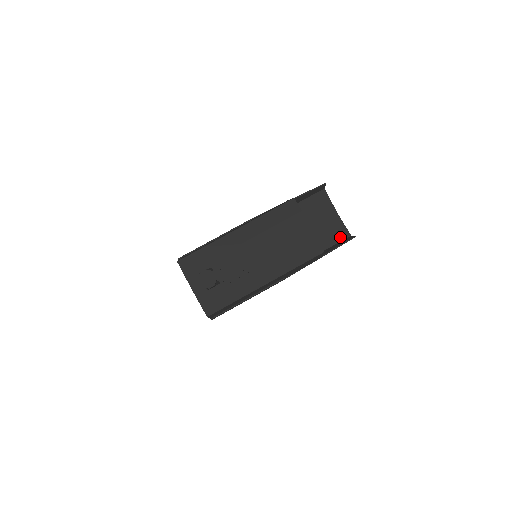
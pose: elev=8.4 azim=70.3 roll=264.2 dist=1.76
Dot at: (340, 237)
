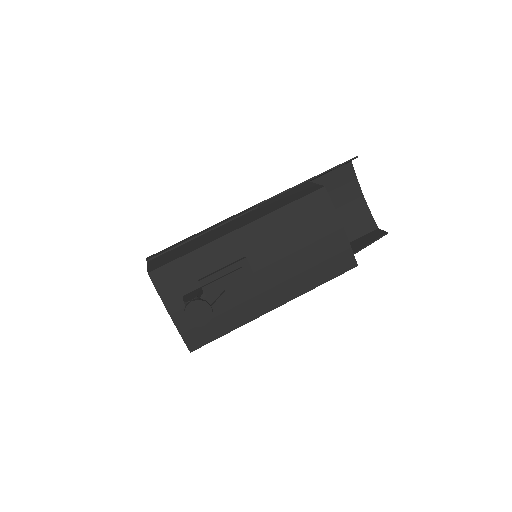
Dot at: (364, 229)
